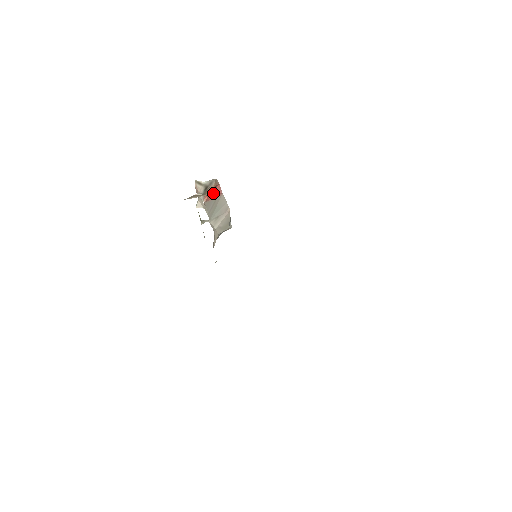
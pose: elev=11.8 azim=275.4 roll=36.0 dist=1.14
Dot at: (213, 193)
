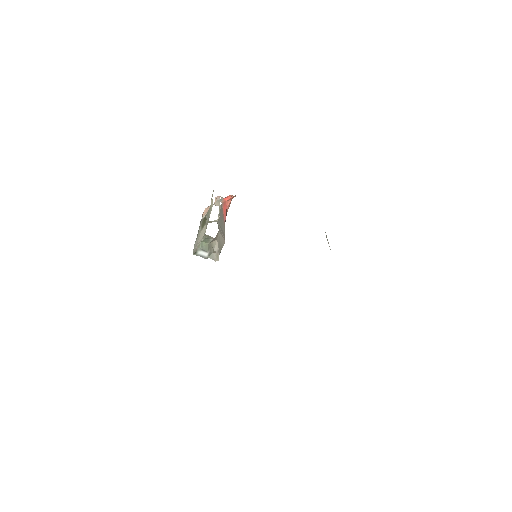
Dot at: (234, 196)
